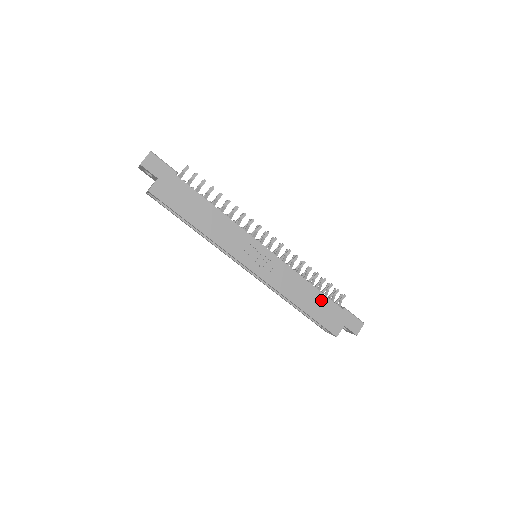
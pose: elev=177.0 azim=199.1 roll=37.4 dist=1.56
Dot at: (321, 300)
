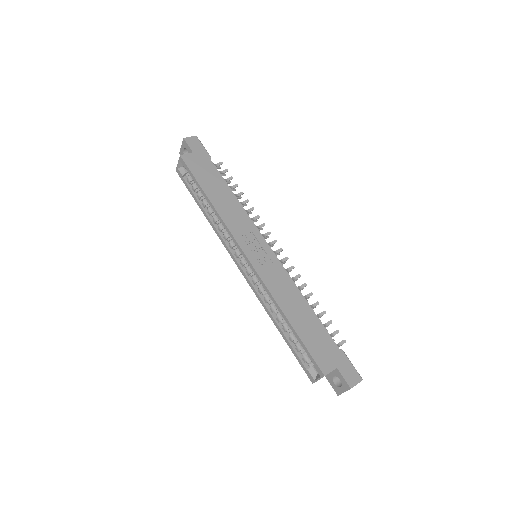
Dot at: (315, 324)
